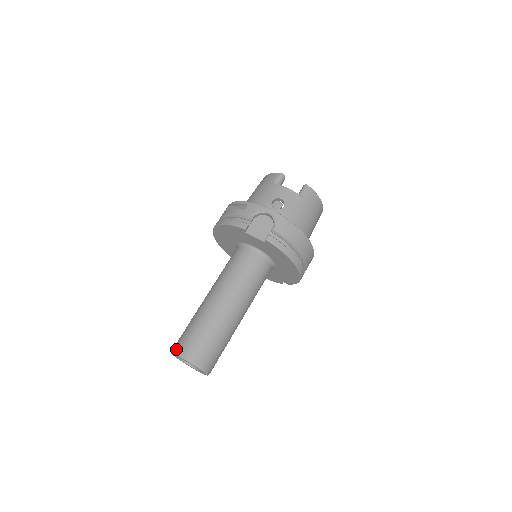
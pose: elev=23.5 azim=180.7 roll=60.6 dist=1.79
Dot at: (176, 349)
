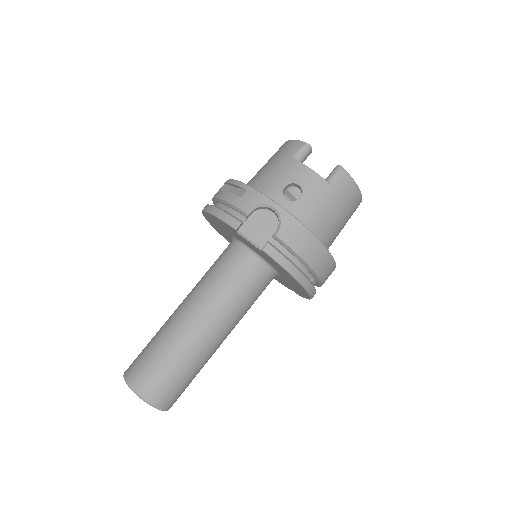
Dot at: (127, 375)
